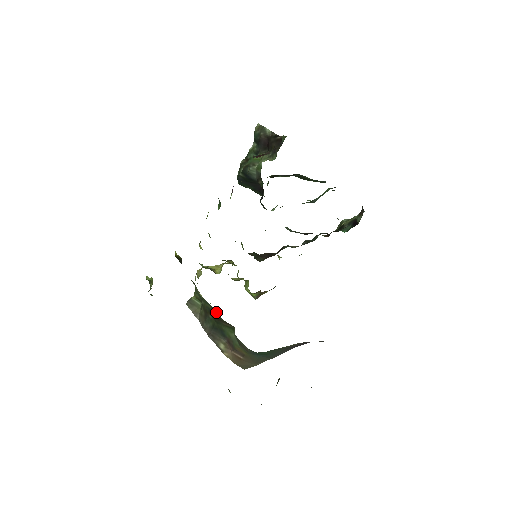
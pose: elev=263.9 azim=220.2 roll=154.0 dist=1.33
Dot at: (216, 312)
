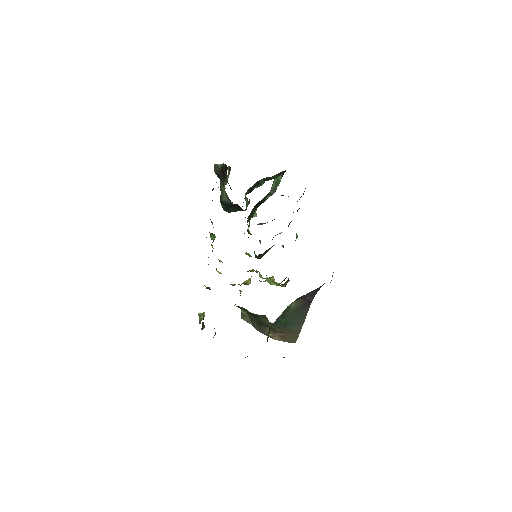
Dot at: occluded
